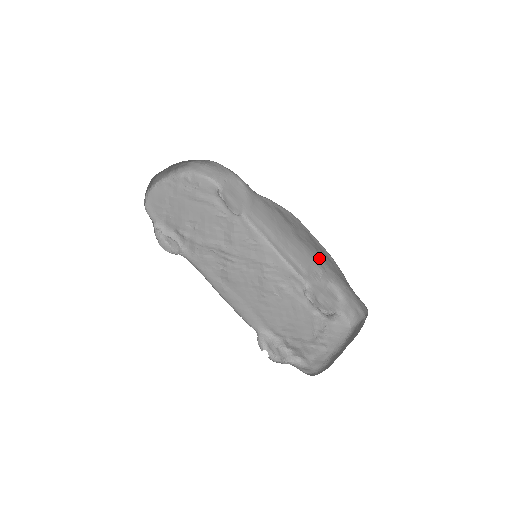
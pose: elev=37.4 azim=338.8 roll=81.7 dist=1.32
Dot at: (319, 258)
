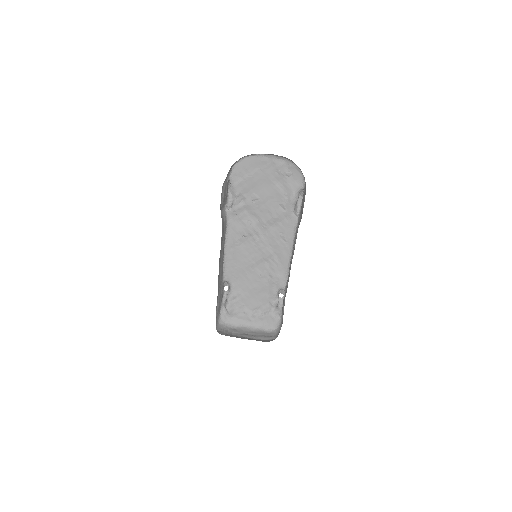
Dot at: occluded
